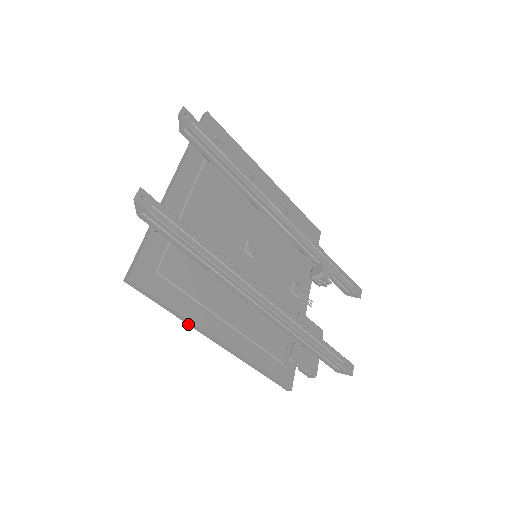
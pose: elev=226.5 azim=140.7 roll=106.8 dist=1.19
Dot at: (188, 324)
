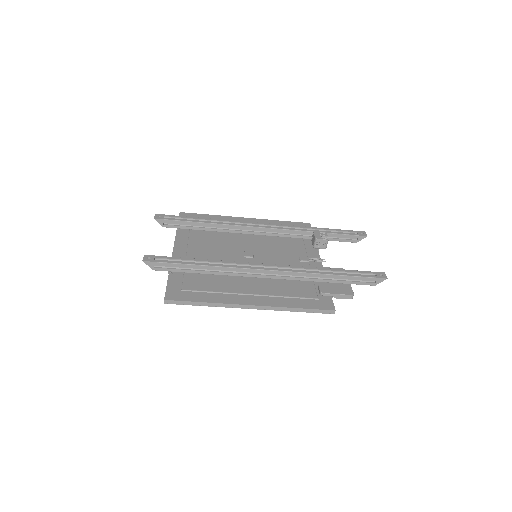
Dot at: occluded
